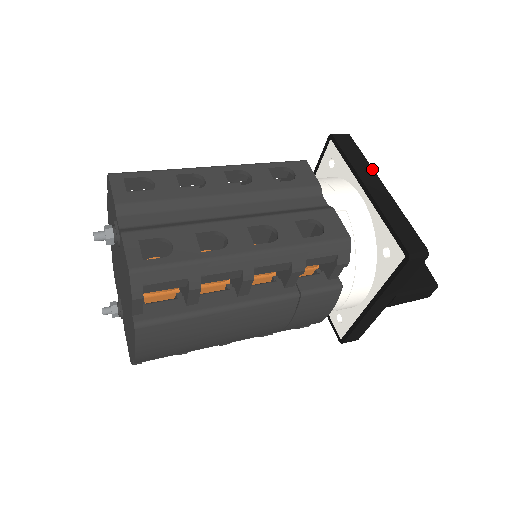
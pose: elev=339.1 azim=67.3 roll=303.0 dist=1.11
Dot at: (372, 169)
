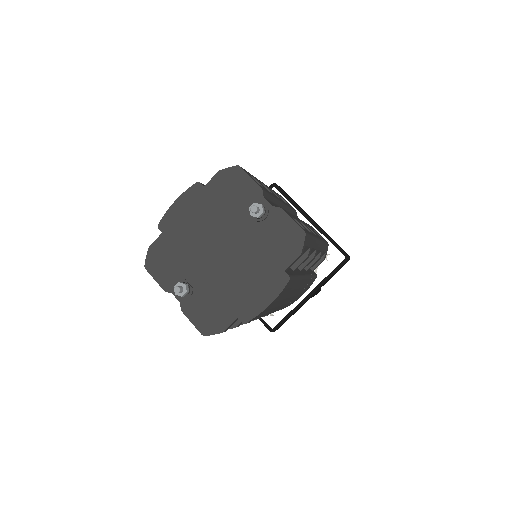
Dot at: occluded
